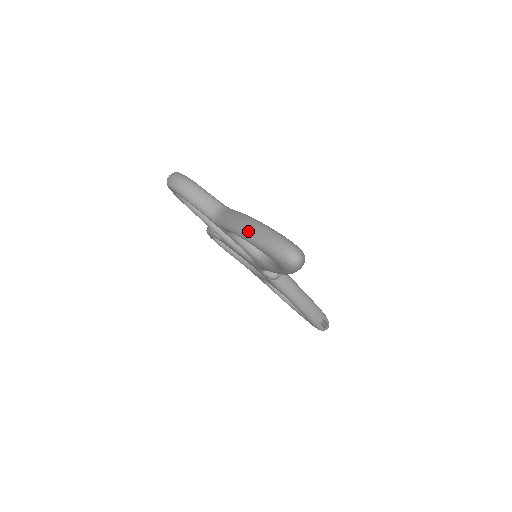
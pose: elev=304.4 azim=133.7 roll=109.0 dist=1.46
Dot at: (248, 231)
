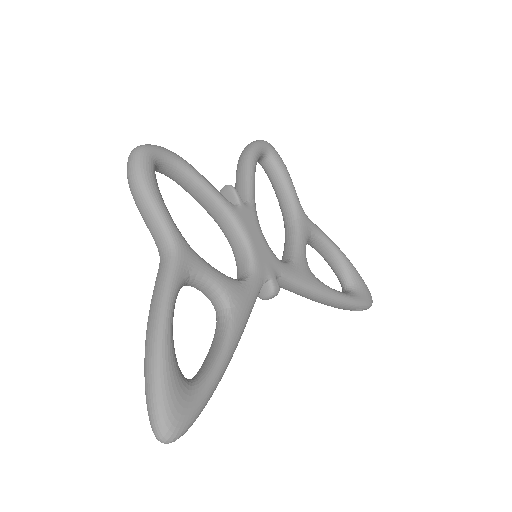
Dot at: (145, 352)
